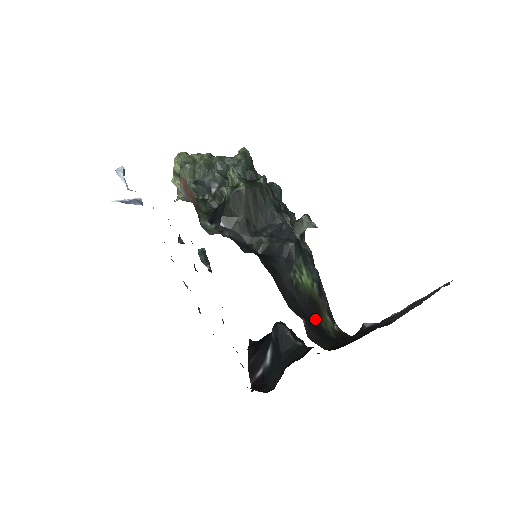
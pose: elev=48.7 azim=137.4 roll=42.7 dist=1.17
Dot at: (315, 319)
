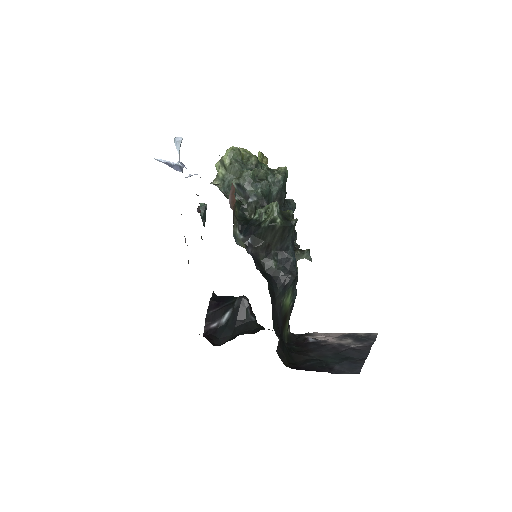
Dot at: (282, 331)
